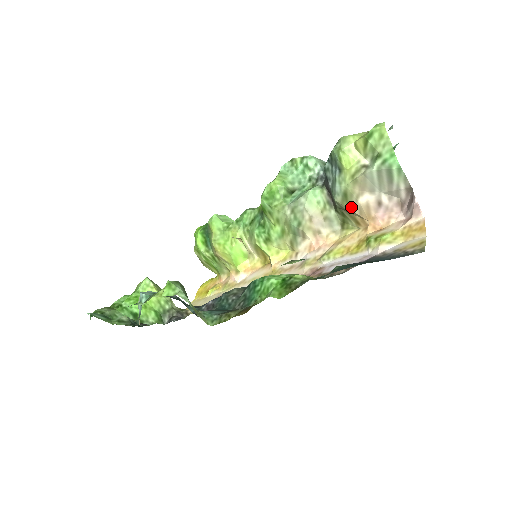
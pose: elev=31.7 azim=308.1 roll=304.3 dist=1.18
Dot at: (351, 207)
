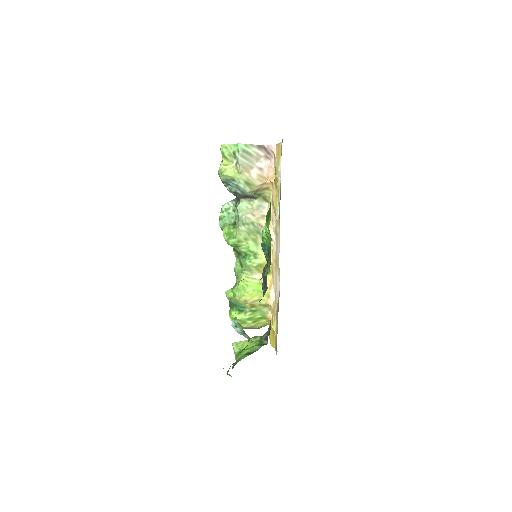
Dot at: (255, 184)
